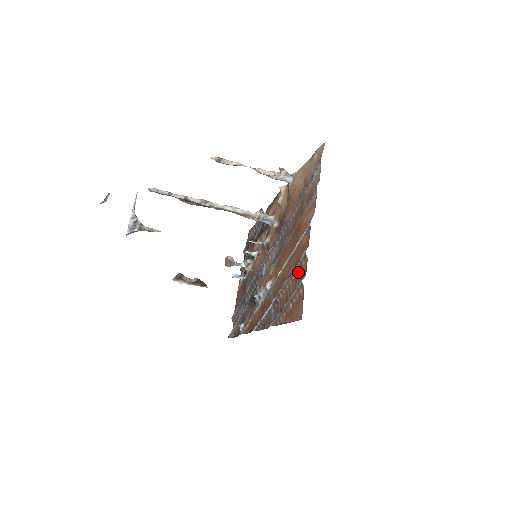
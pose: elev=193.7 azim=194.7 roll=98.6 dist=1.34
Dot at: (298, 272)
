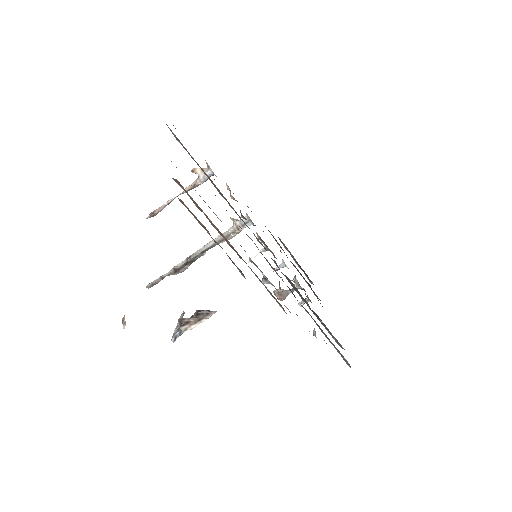
Dot at: (195, 202)
